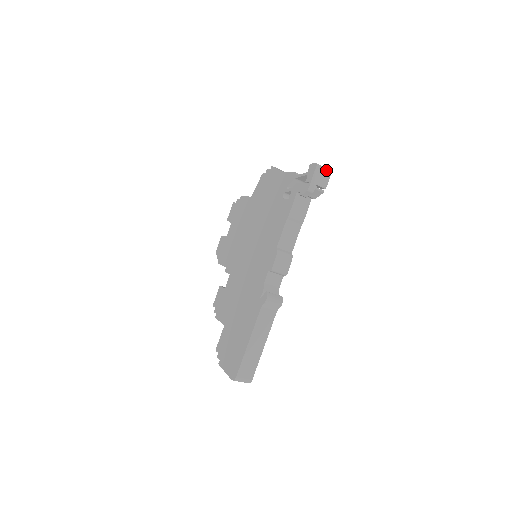
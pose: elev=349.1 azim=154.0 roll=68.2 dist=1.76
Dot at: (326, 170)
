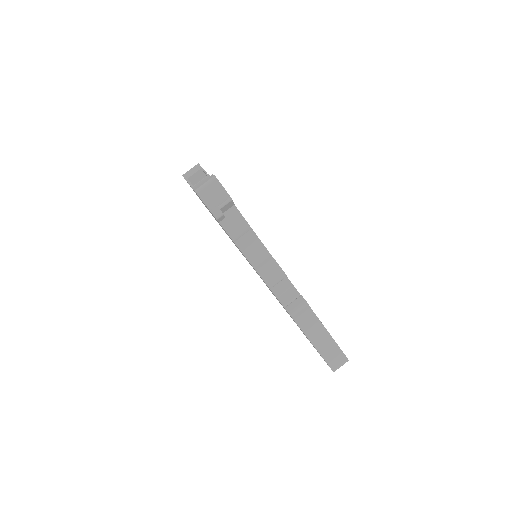
Dot at: (209, 184)
